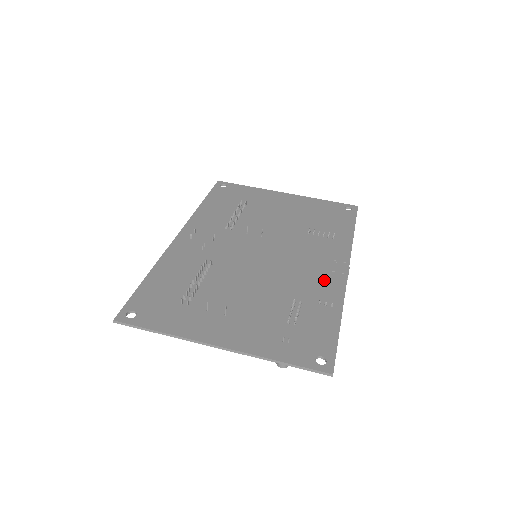
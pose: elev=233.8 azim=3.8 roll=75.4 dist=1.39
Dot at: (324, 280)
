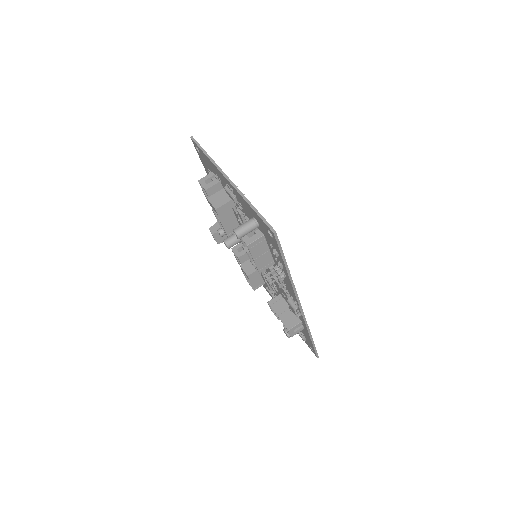
Dot at: occluded
